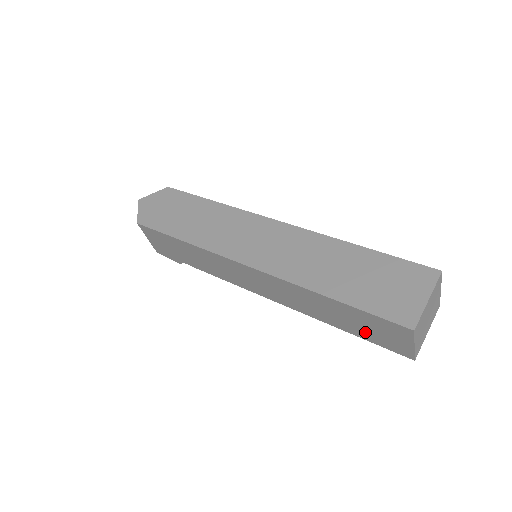
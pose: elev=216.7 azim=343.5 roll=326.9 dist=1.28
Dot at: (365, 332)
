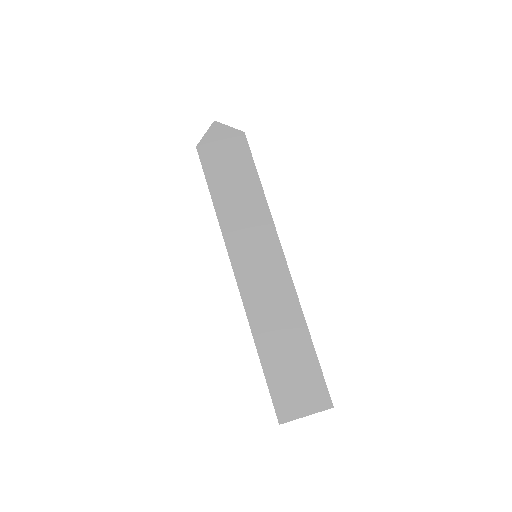
Dot at: occluded
